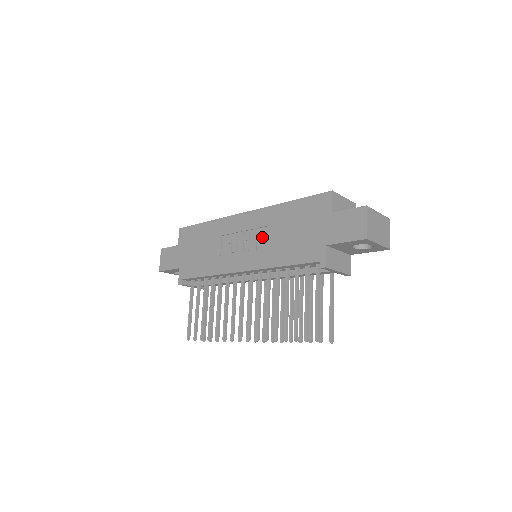
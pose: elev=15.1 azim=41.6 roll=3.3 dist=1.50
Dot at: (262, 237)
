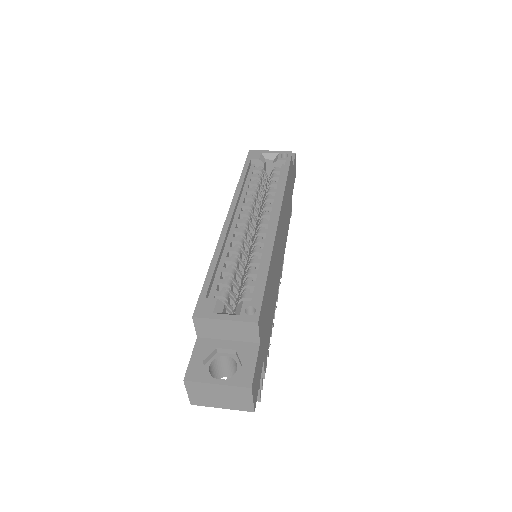
Dot at: occluded
